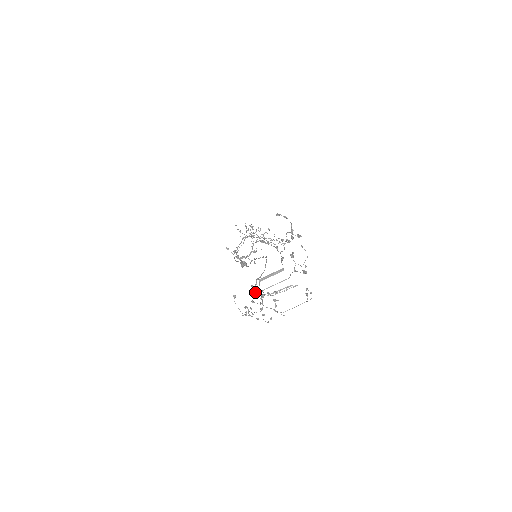
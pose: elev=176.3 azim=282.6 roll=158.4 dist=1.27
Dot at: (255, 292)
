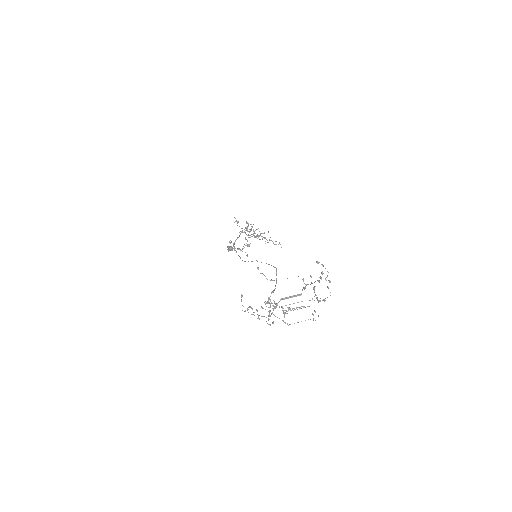
Dot at: (269, 303)
